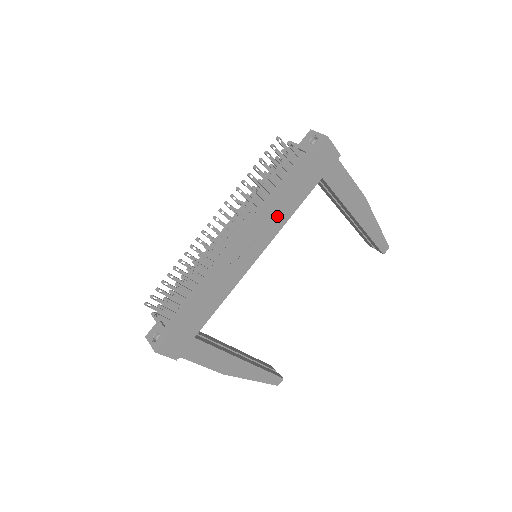
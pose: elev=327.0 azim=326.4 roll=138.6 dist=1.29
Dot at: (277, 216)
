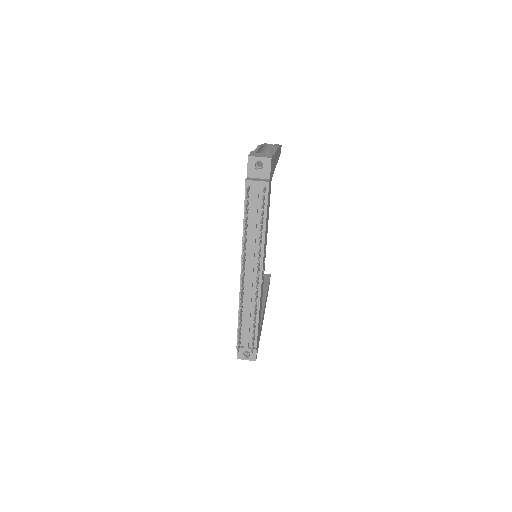
Dot at: (266, 231)
